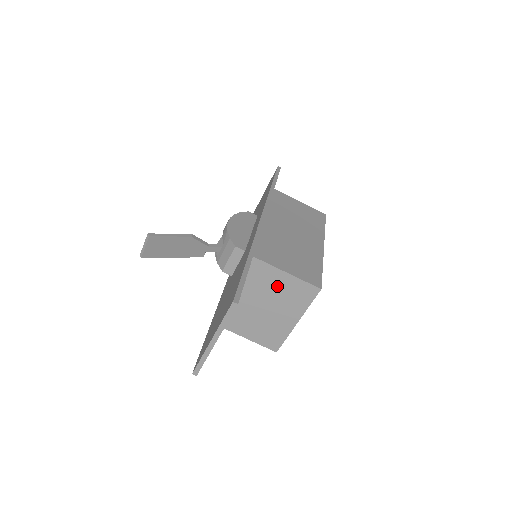
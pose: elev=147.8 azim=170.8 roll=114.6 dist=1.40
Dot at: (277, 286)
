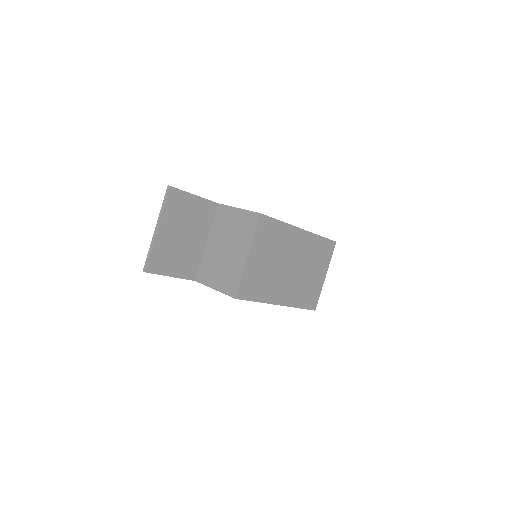
Dot at: (233, 224)
